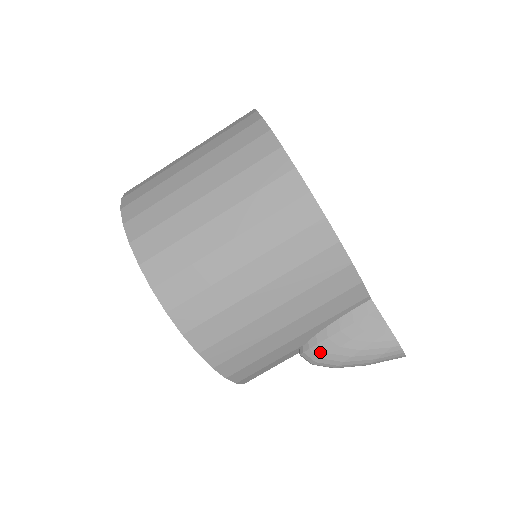
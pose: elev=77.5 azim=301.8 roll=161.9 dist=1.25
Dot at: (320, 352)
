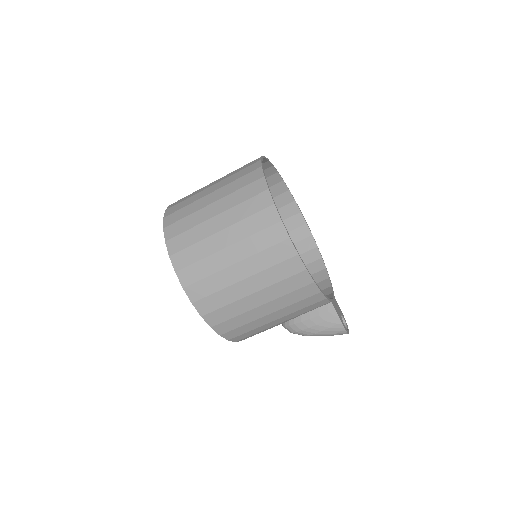
Dot at: (296, 329)
